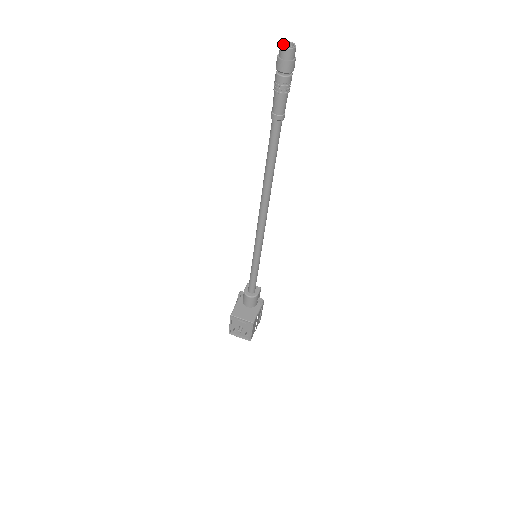
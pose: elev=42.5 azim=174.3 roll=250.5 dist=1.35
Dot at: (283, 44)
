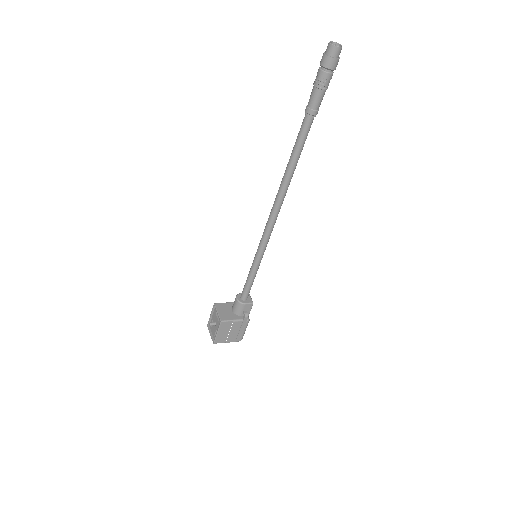
Dot at: occluded
